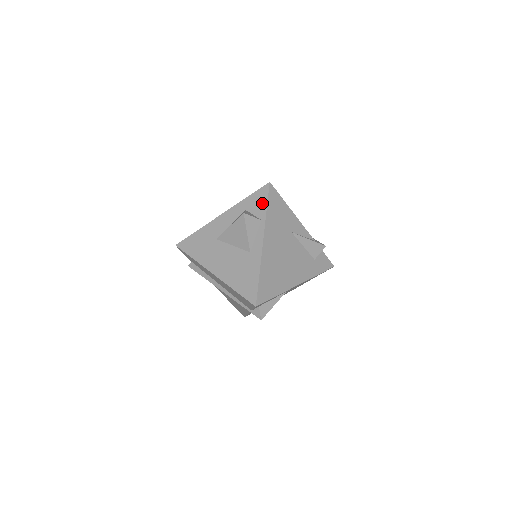
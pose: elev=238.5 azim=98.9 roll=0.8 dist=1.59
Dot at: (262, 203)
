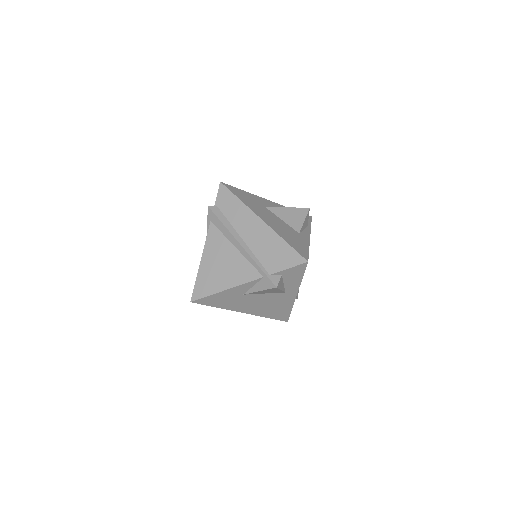
Dot at: occluded
